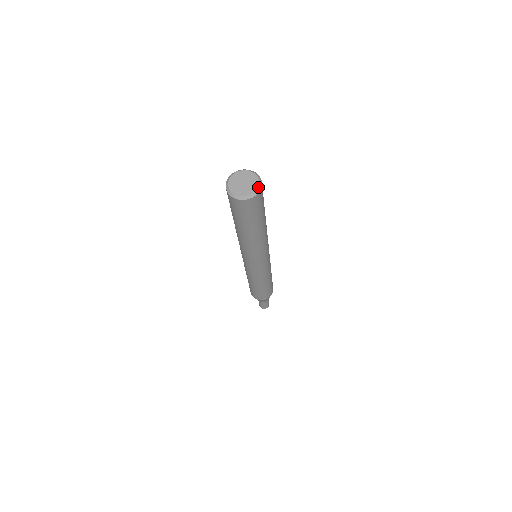
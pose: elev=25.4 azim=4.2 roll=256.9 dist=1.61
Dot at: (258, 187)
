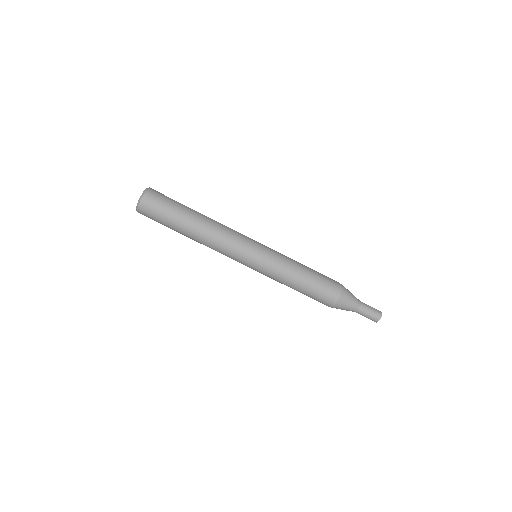
Dot at: (144, 191)
